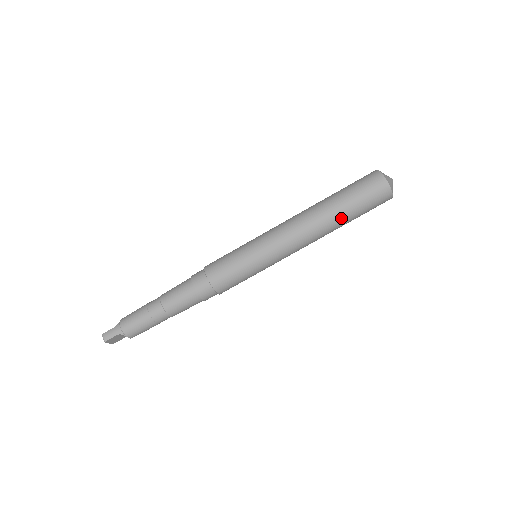
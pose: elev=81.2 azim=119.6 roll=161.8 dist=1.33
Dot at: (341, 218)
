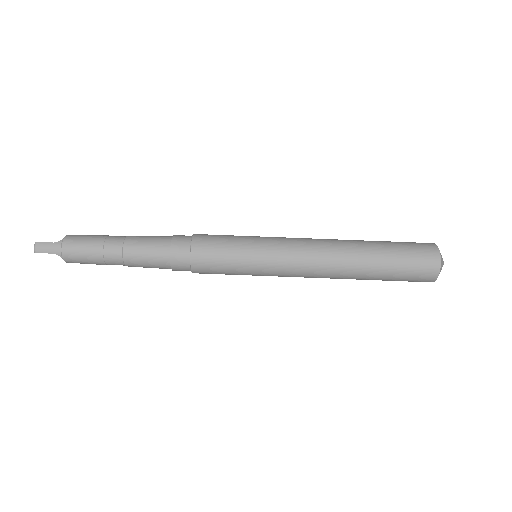
Dot at: (369, 276)
